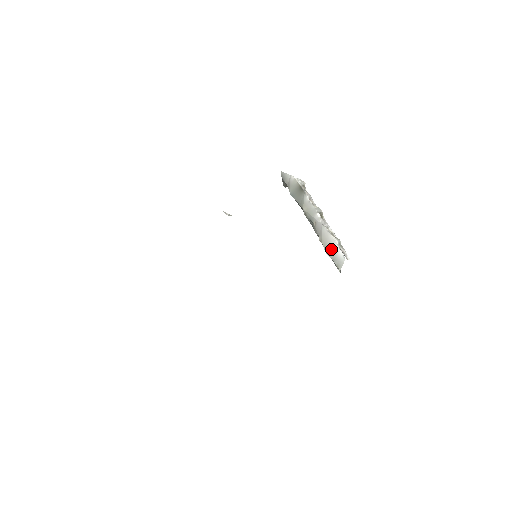
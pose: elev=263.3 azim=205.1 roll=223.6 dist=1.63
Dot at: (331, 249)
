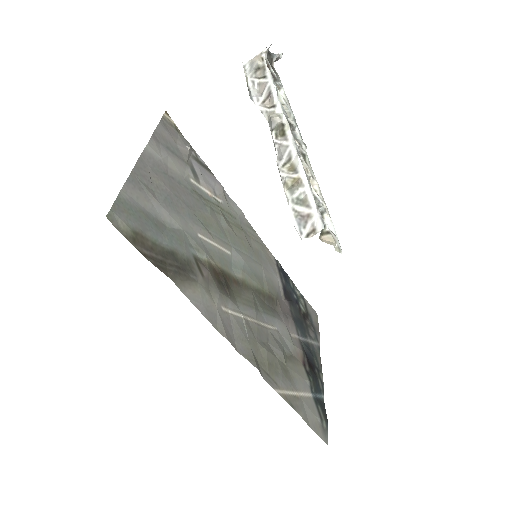
Dot at: occluded
